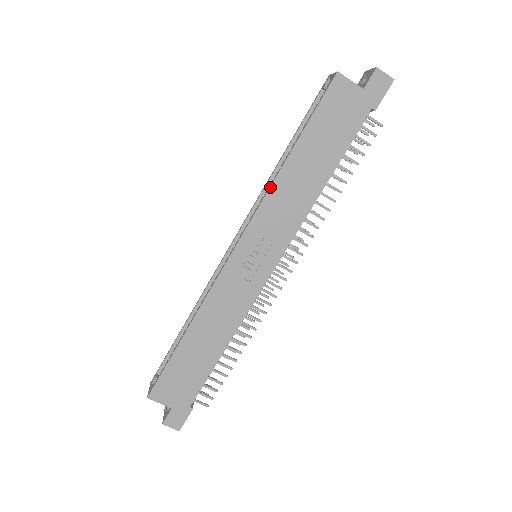
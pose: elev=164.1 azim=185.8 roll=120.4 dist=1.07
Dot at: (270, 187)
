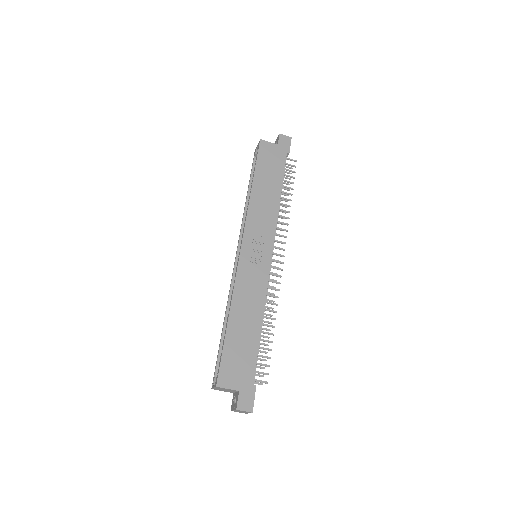
Dot at: (248, 205)
